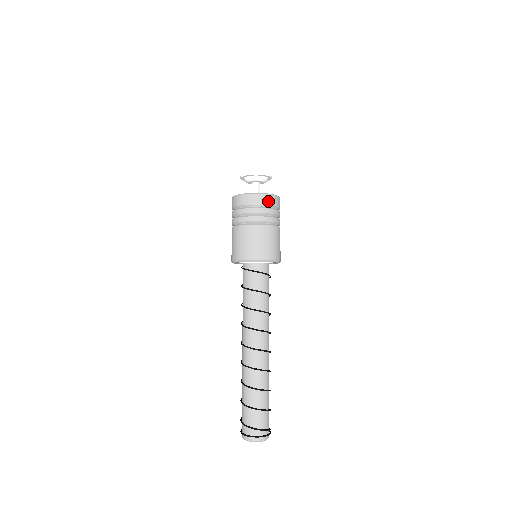
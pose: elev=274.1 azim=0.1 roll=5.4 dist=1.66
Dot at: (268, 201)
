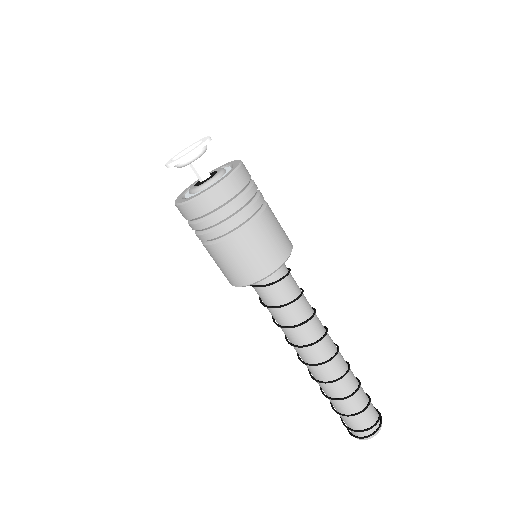
Dot at: (229, 191)
